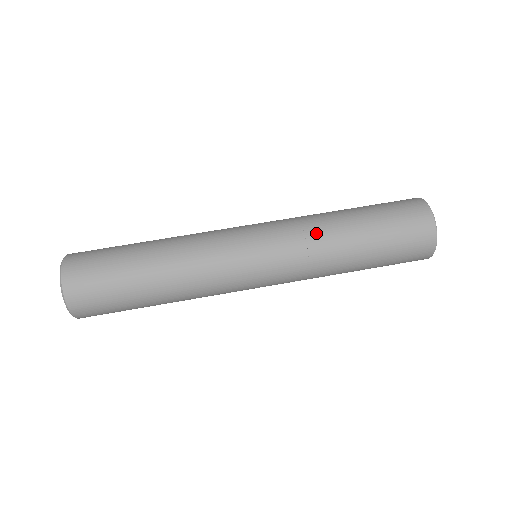
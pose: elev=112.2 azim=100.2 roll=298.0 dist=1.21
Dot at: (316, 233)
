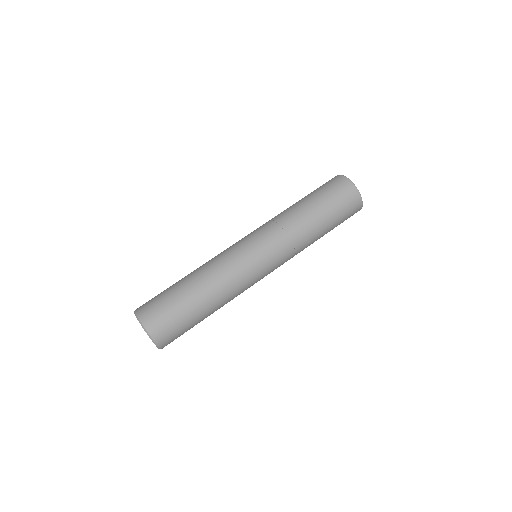
Dot at: (286, 221)
